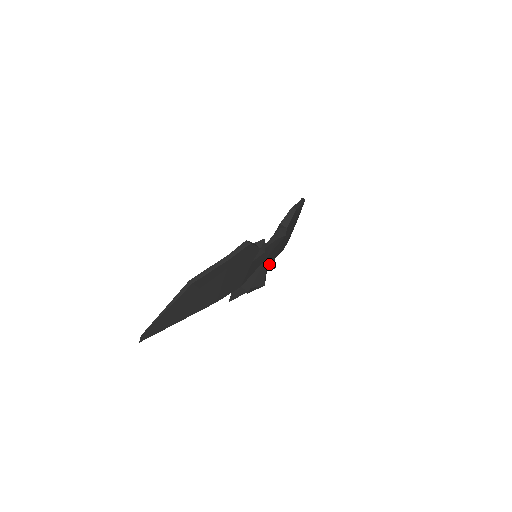
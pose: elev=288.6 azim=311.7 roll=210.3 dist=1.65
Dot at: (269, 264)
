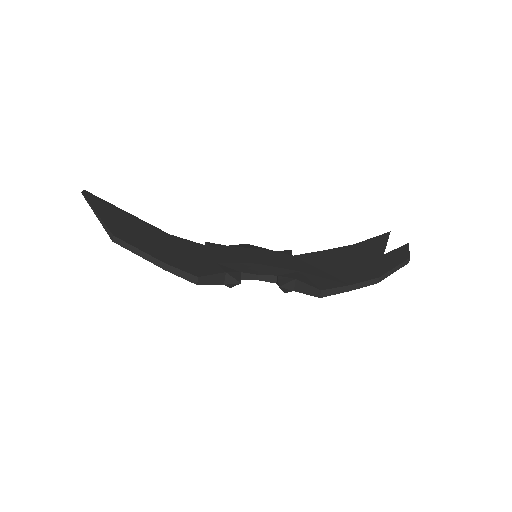
Dot at: occluded
